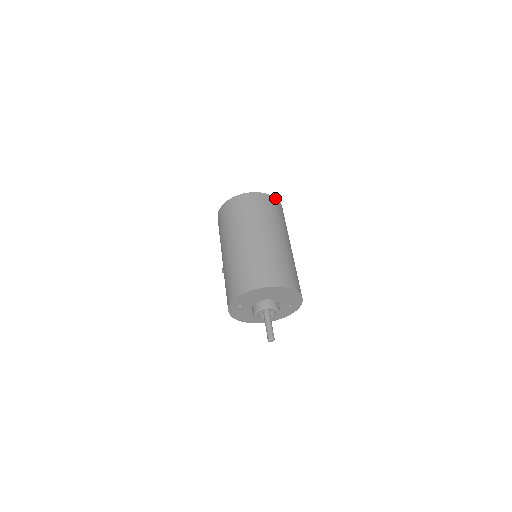
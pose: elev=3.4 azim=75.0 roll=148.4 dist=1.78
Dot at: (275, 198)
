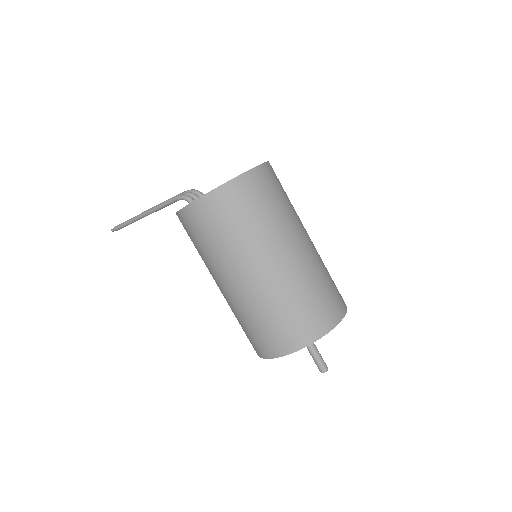
Dot at: occluded
